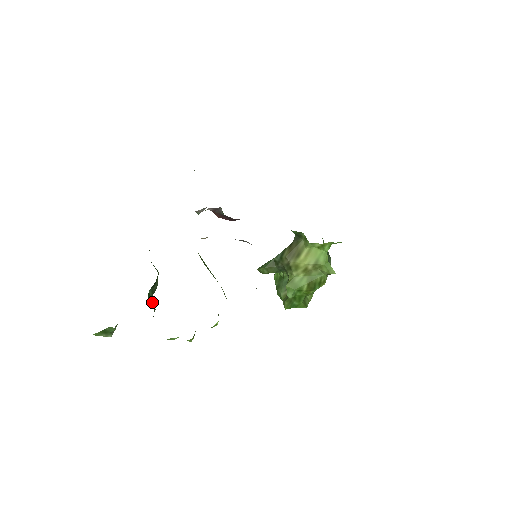
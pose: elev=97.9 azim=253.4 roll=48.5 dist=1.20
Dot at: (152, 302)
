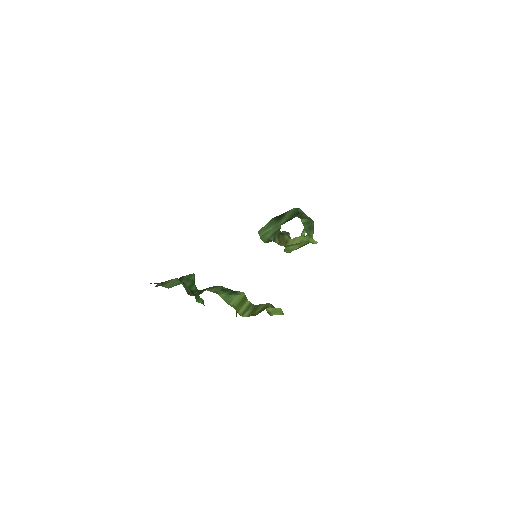
Dot at: (199, 299)
